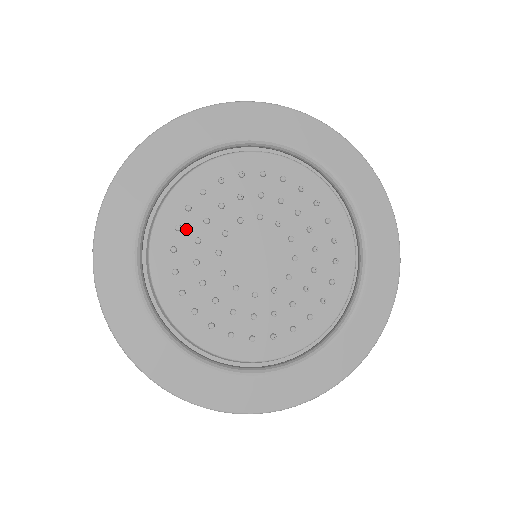
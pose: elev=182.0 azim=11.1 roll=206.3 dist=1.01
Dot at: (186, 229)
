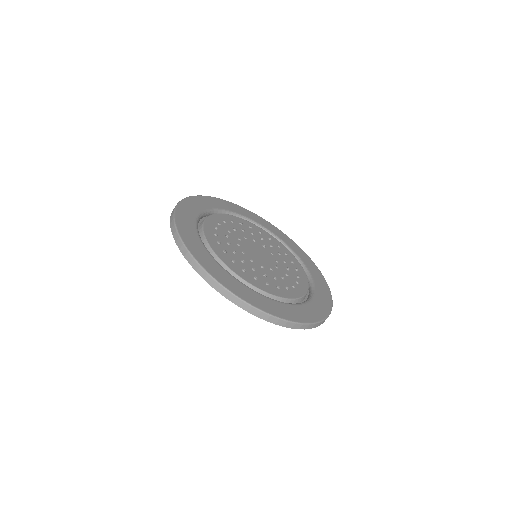
Dot at: (220, 230)
